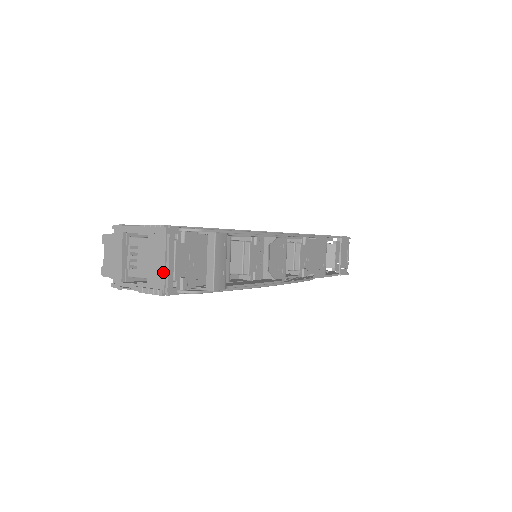
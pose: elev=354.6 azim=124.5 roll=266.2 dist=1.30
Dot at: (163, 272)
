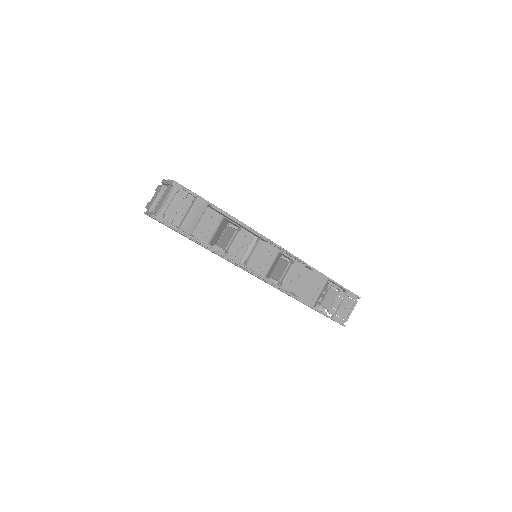
Dot at: (161, 206)
